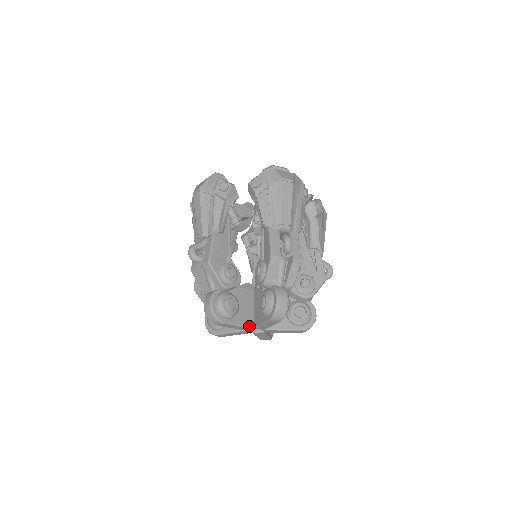
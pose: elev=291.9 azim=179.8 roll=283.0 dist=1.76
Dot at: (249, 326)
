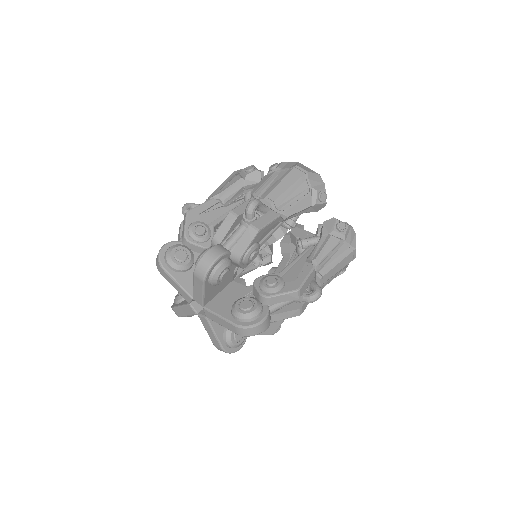
Dot at: (189, 292)
